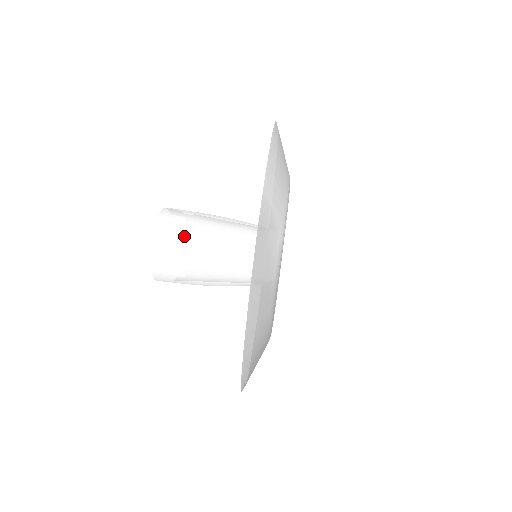
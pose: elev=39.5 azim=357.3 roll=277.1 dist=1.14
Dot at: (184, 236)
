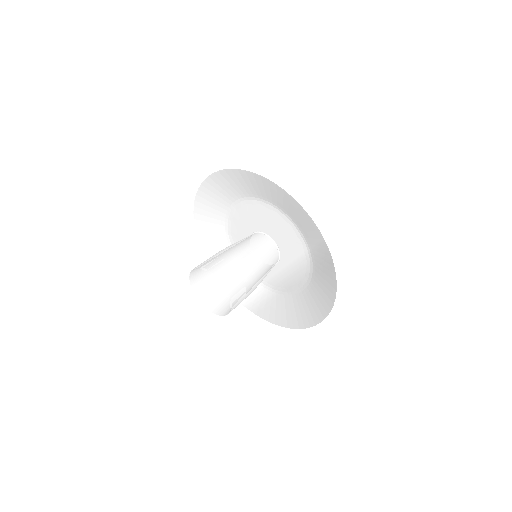
Dot at: (241, 281)
